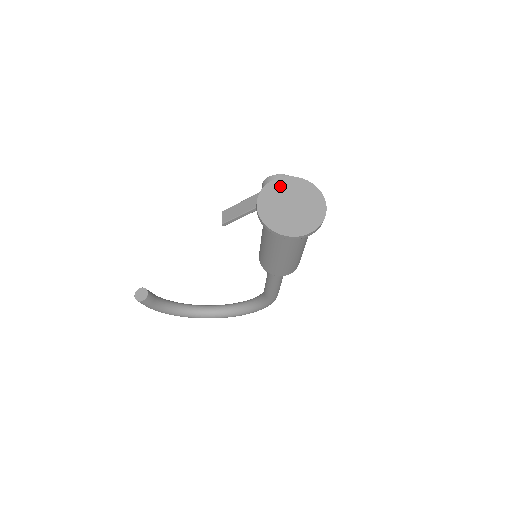
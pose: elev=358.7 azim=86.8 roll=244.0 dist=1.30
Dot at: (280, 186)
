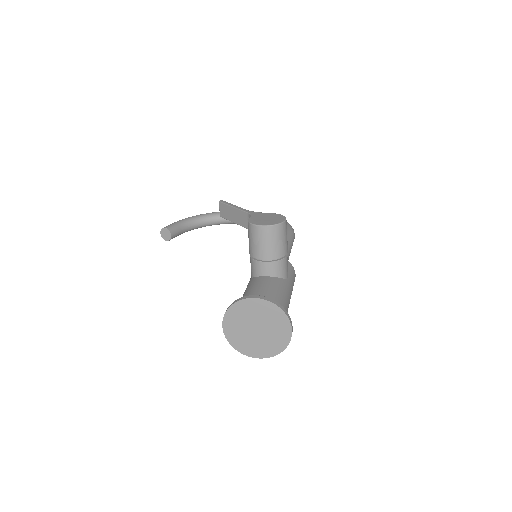
Dot at: (245, 309)
